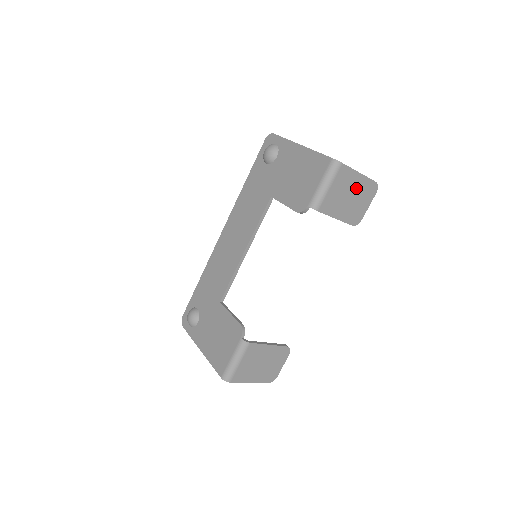
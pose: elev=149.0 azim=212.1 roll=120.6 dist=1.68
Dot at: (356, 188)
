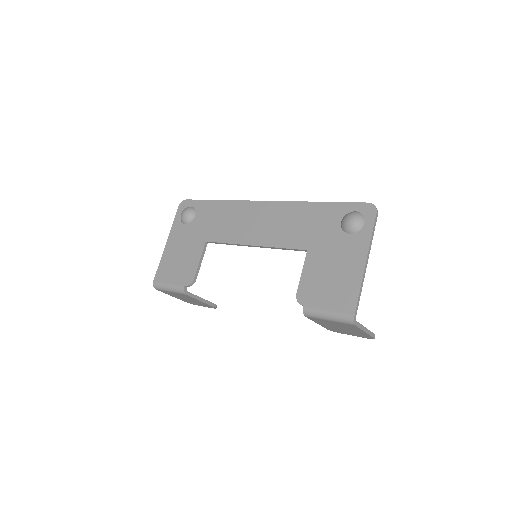
Dot at: (353, 331)
